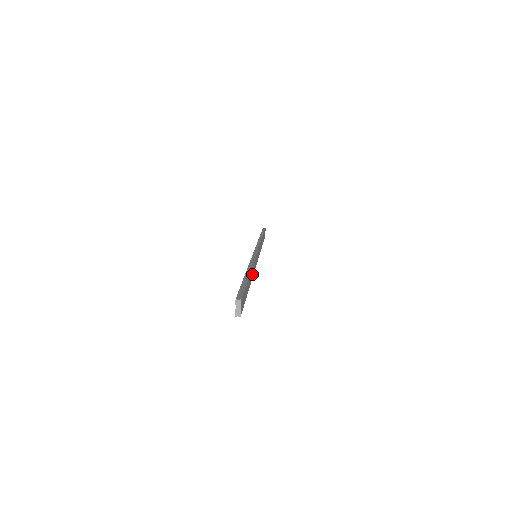
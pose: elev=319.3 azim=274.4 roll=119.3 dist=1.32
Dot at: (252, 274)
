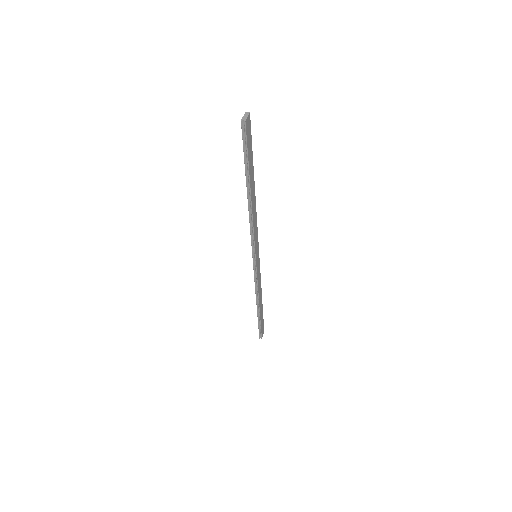
Dot at: (253, 210)
